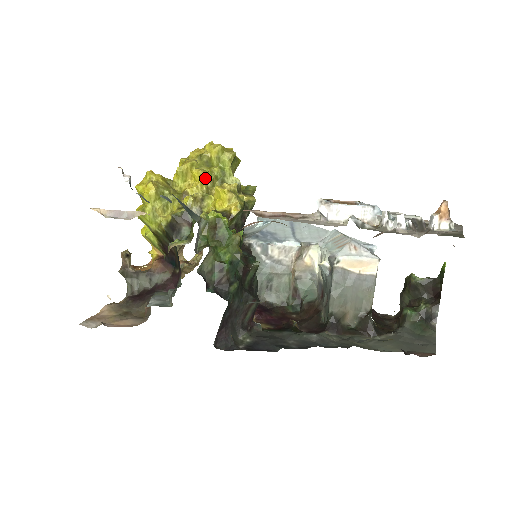
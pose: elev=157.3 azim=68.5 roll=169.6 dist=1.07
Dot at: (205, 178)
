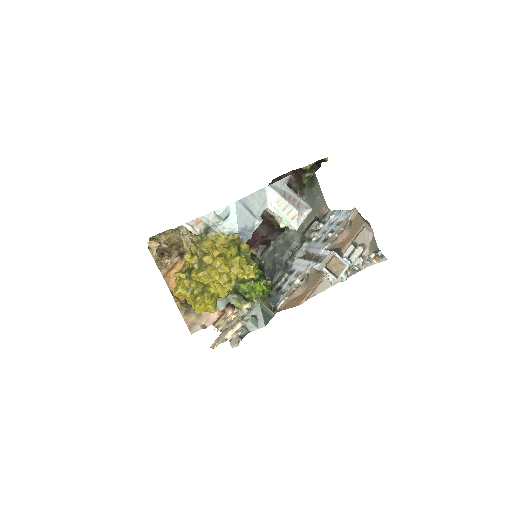
Dot at: (234, 279)
